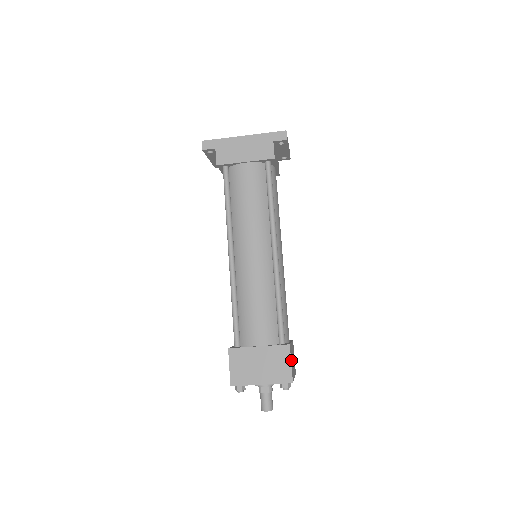
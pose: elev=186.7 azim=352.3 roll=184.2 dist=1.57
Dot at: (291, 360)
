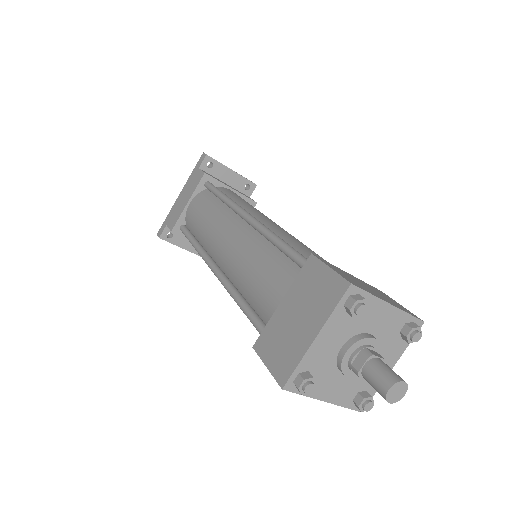
Dot at: (333, 269)
